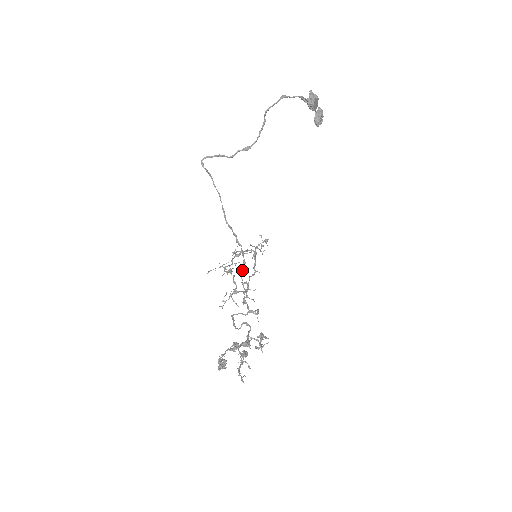
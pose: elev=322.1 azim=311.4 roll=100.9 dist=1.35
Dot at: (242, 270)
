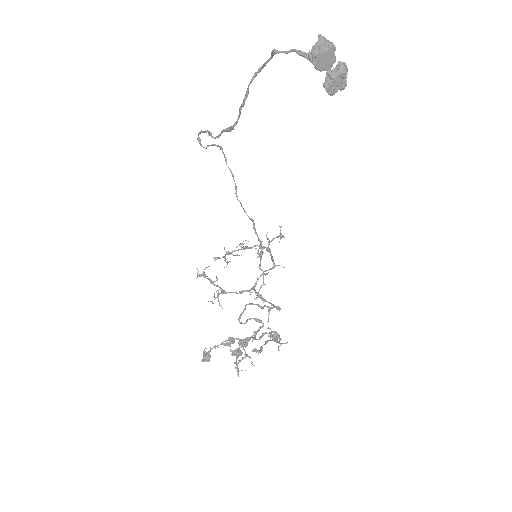
Dot at: (260, 260)
